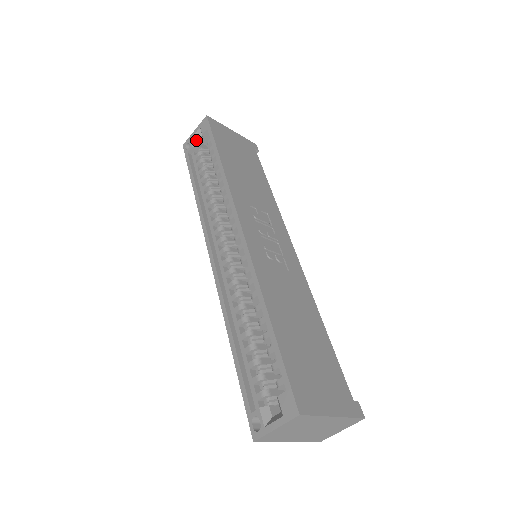
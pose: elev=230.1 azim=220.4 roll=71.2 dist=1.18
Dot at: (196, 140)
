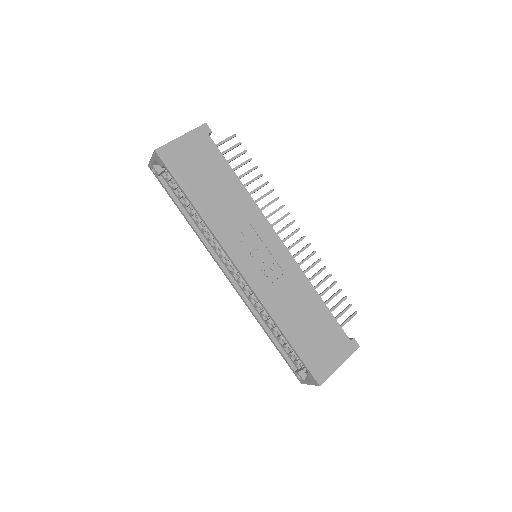
Dot at: (157, 164)
